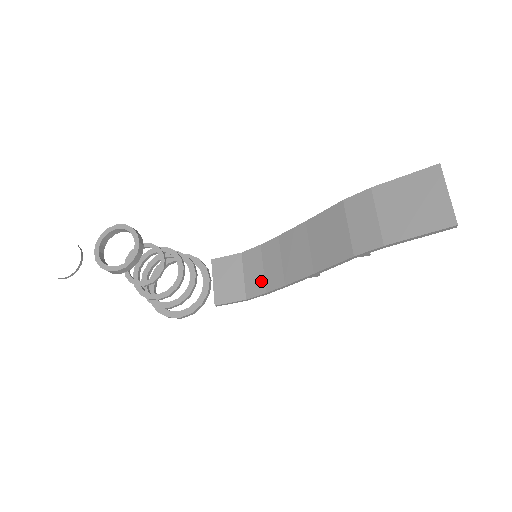
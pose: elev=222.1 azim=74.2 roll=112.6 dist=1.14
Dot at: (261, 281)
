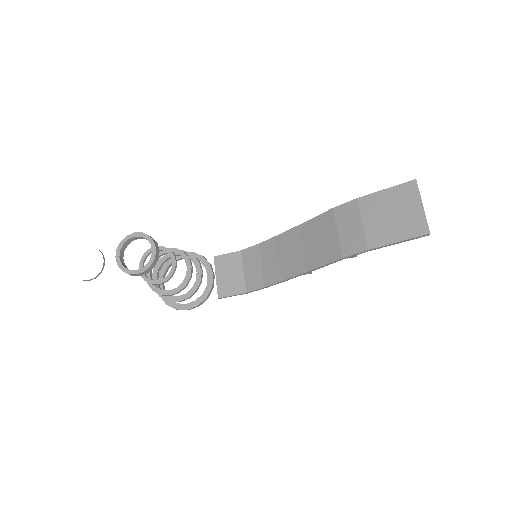
Dot at: (260, 276)
